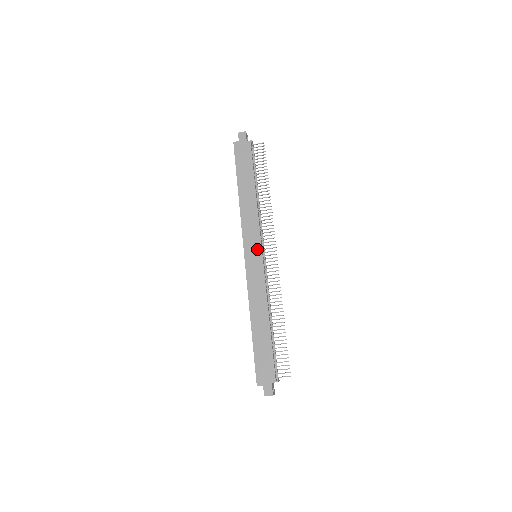
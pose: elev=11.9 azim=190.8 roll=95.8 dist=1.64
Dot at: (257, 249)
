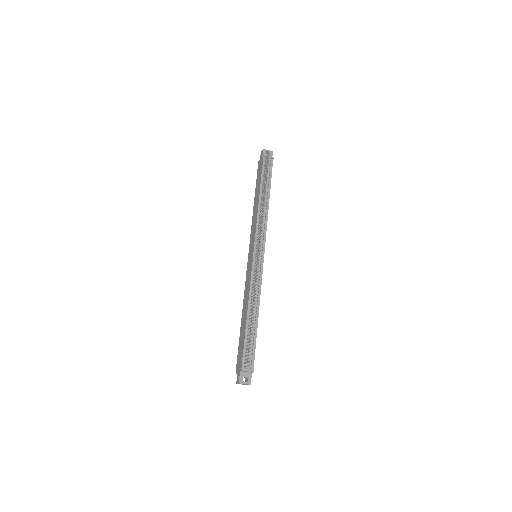
Dot at: (252, 249)
